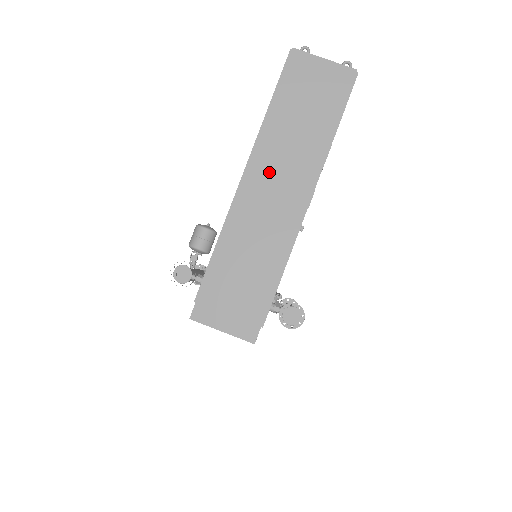
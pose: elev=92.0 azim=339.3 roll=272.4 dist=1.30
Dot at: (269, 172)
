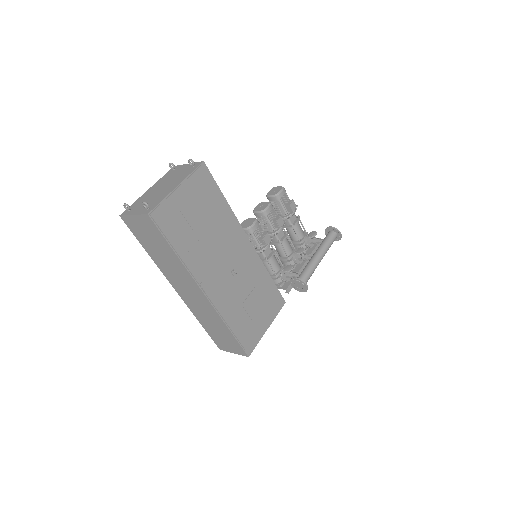
Dot at: (177, 282)
